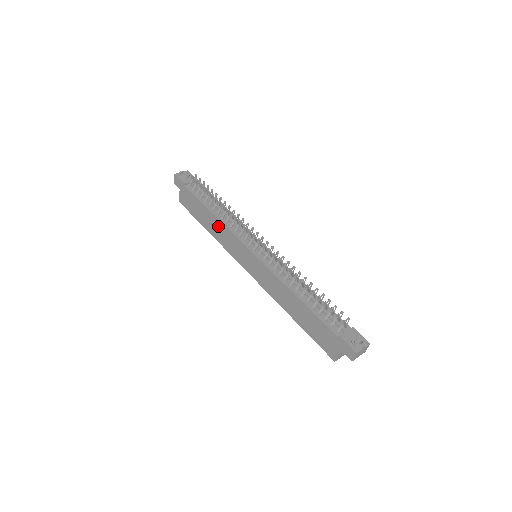
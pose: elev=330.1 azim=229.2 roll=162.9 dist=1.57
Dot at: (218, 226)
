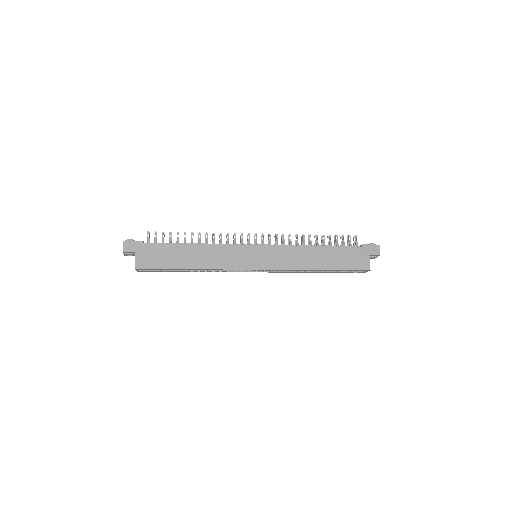
Dot at: (208, 251)
